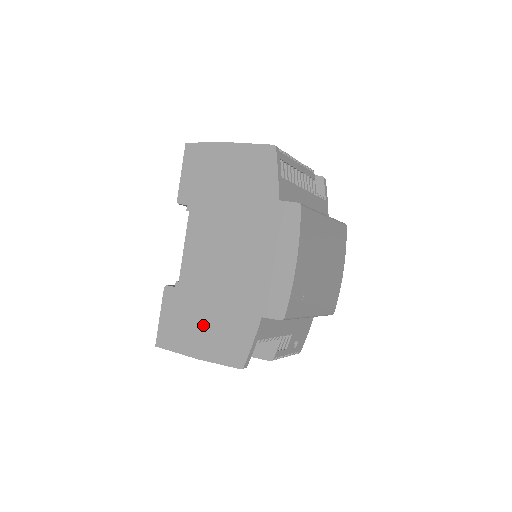
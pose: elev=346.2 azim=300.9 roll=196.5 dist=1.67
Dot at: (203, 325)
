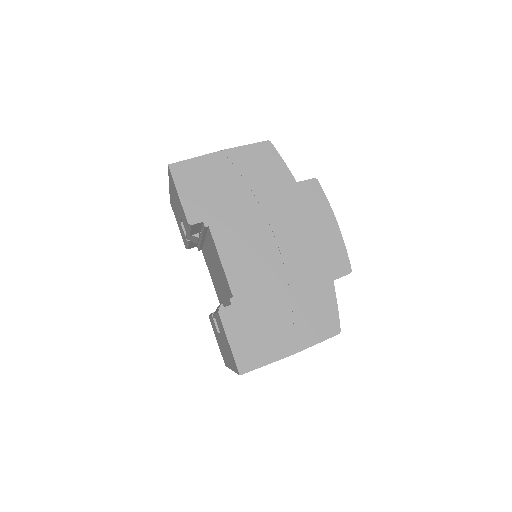
Dot at: (283, 321)
